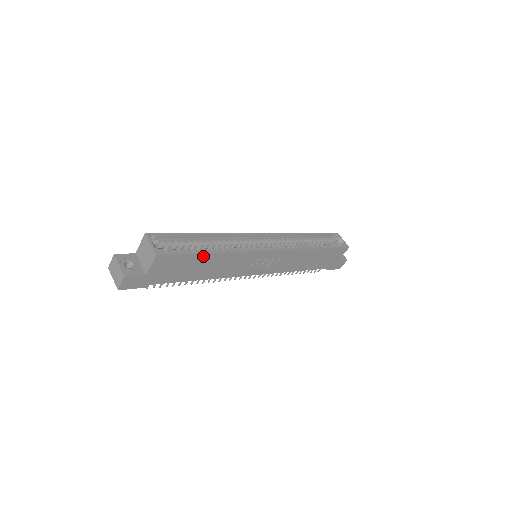
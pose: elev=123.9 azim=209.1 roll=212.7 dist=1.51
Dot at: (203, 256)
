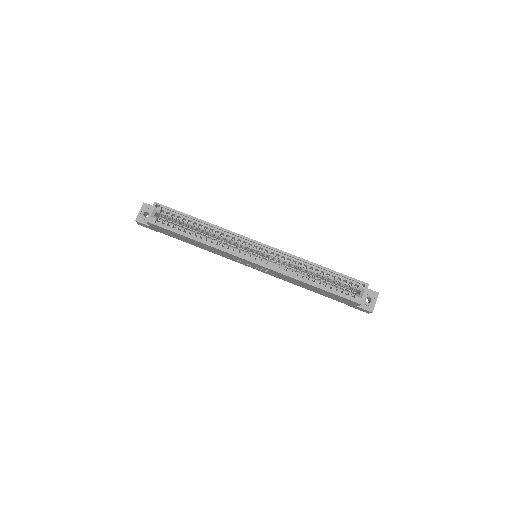
Dot at: (185, 237)
